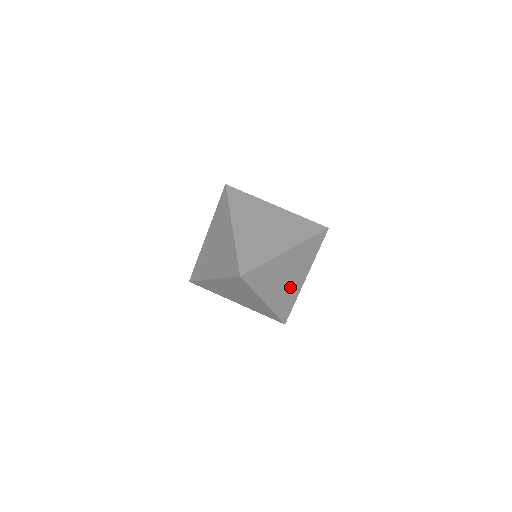
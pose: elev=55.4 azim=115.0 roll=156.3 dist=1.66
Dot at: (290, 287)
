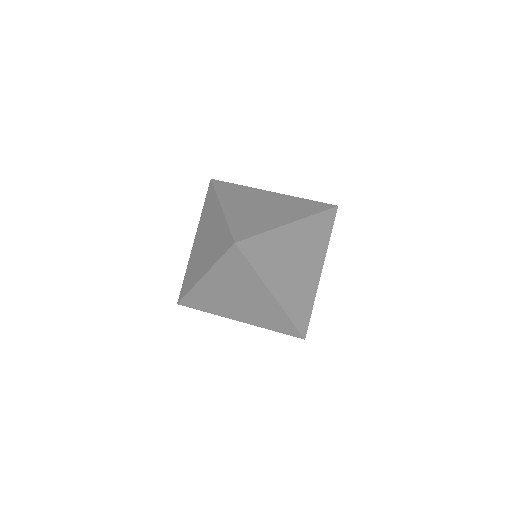
Dot at: (303, 281)
